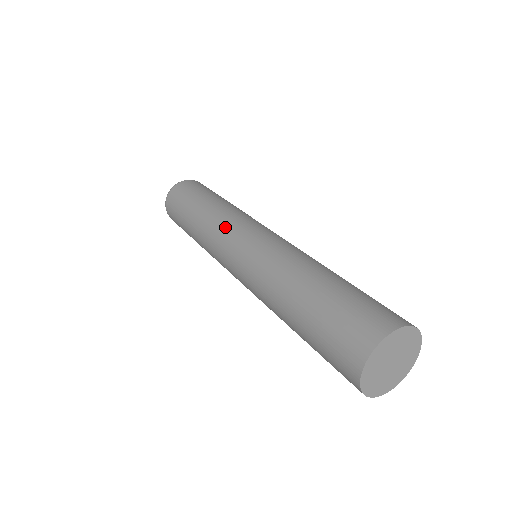
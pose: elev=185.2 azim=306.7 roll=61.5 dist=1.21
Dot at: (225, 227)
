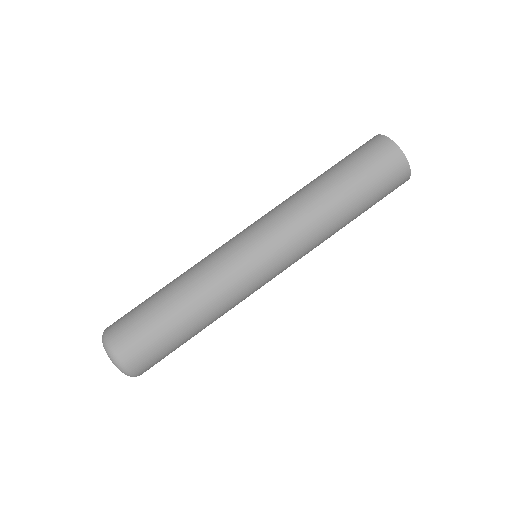
Dot at: occluded
